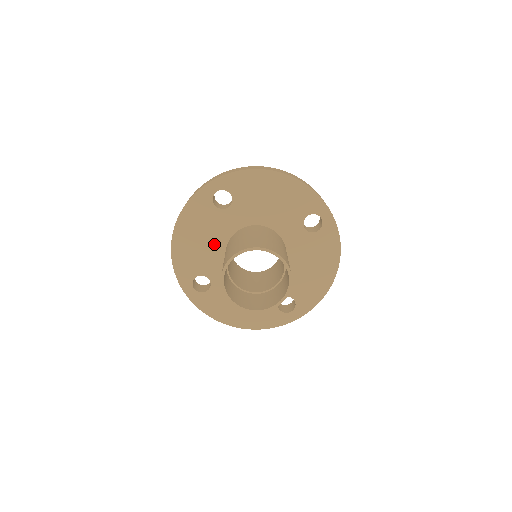
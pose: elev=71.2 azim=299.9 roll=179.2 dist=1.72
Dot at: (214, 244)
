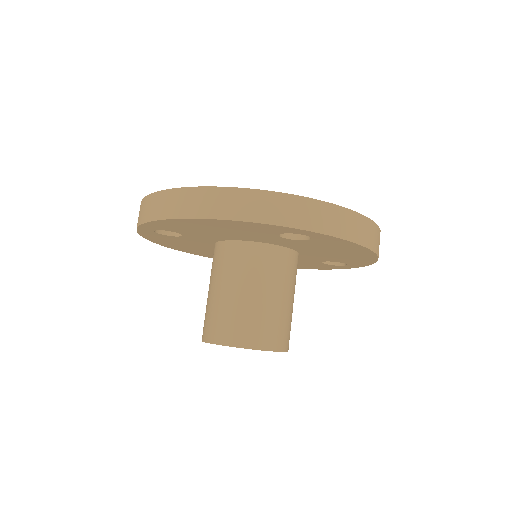
Dot at: (229, 236)
